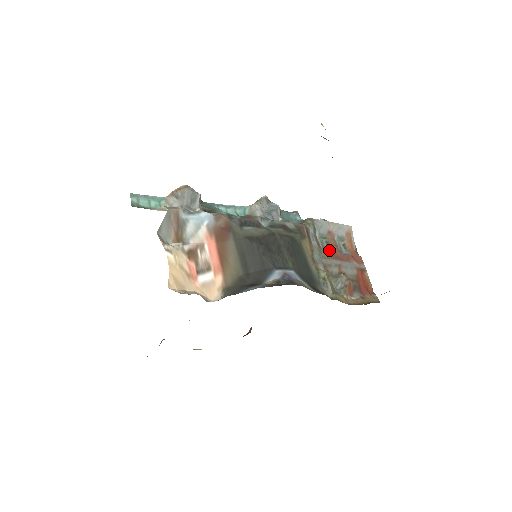
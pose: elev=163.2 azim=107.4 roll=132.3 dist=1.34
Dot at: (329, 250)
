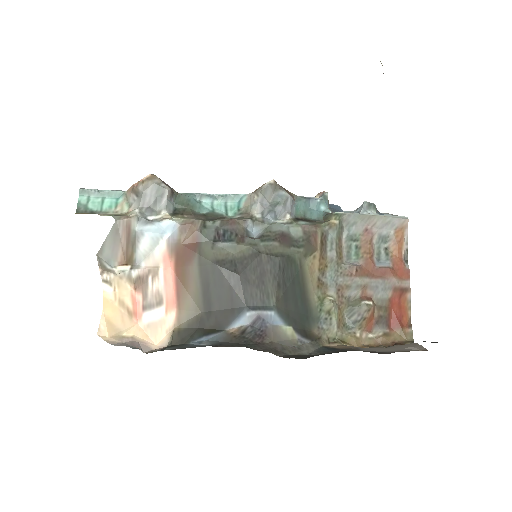
Dot at: (357, 260)
